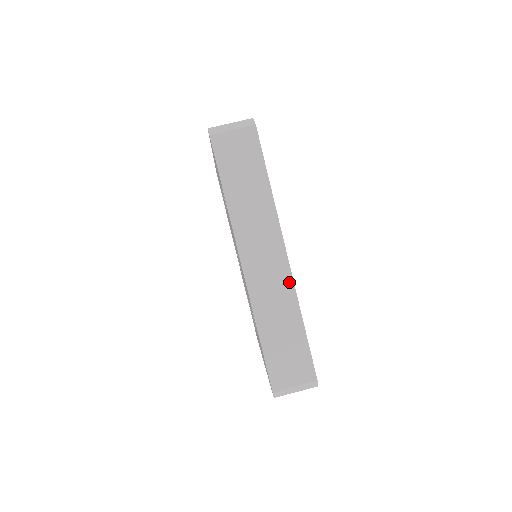
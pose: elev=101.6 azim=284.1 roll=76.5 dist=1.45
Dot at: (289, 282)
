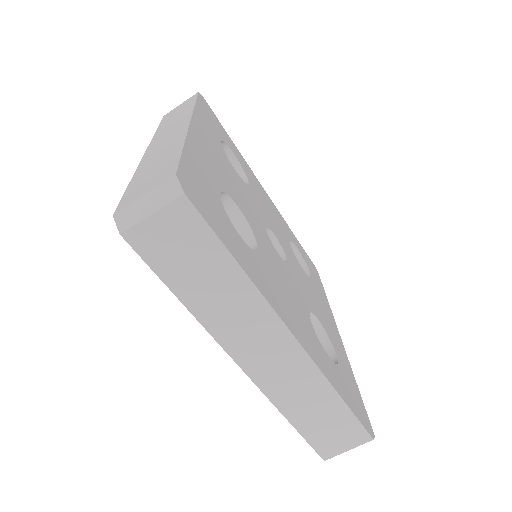
Dot at: (310, 367)
